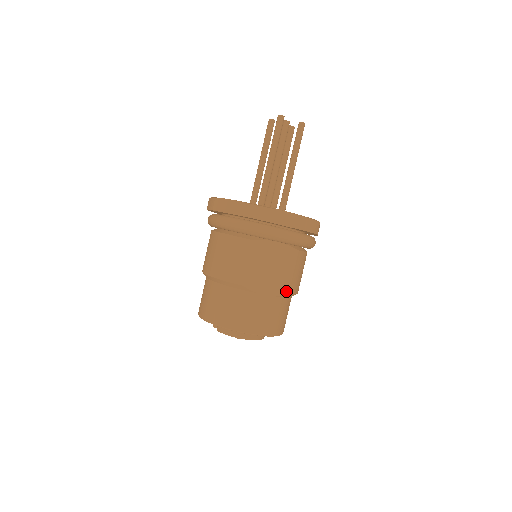
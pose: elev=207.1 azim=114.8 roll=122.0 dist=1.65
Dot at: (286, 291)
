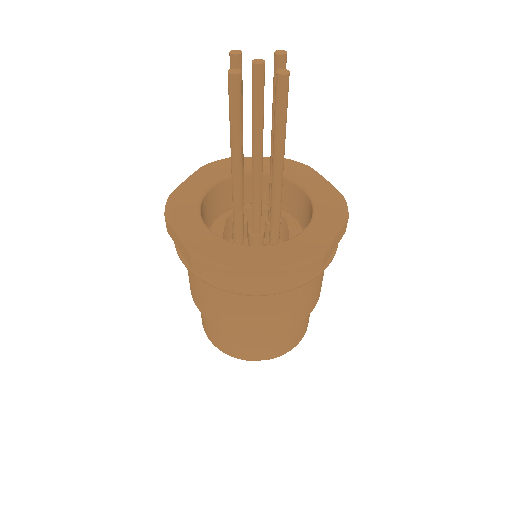
Dot at: (285, 326)
